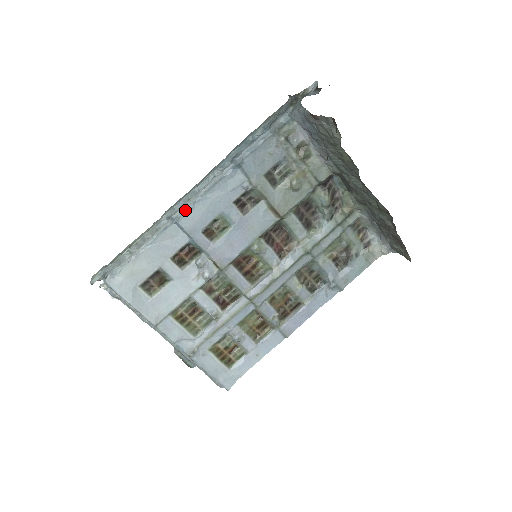
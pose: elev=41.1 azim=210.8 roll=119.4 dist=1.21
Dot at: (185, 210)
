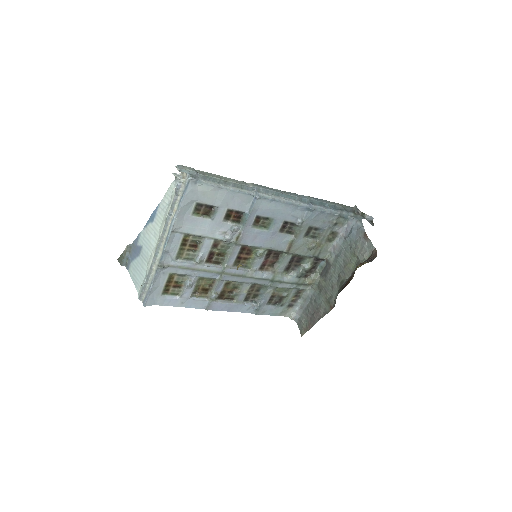
Dot at: (267, 198)
